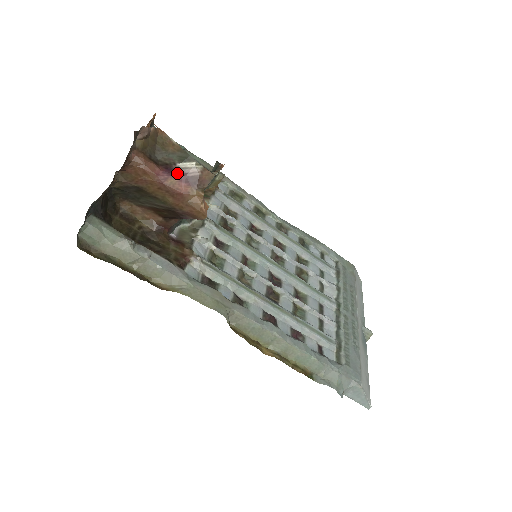
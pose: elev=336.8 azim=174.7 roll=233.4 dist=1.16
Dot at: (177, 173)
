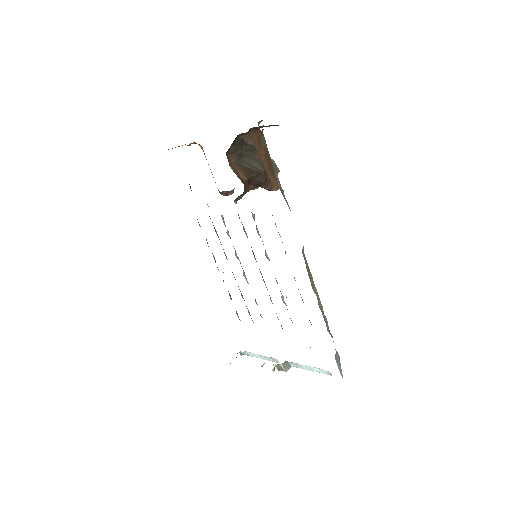
Dot at: occluded
